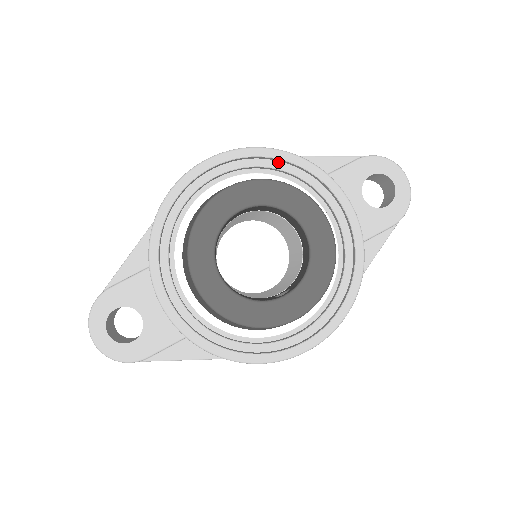
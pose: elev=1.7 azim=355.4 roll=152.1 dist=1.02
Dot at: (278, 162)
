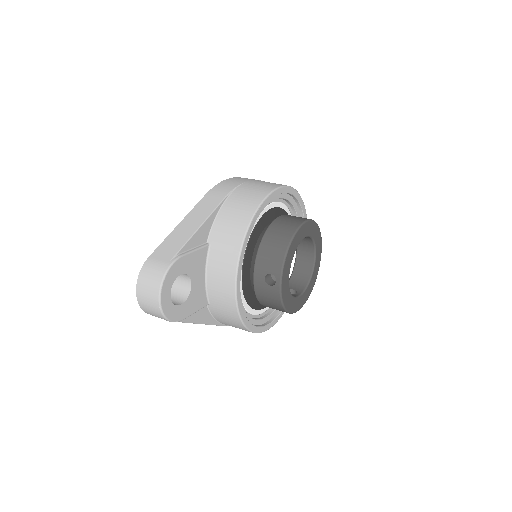
Dot at: (295, 202)
